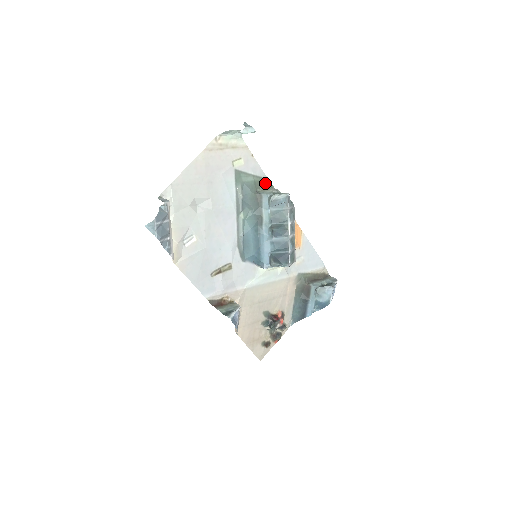
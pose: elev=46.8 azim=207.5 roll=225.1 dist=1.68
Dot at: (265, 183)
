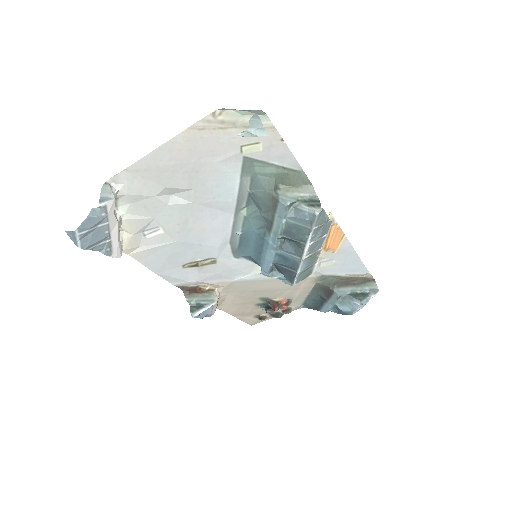
Dot at: (296, 178)
